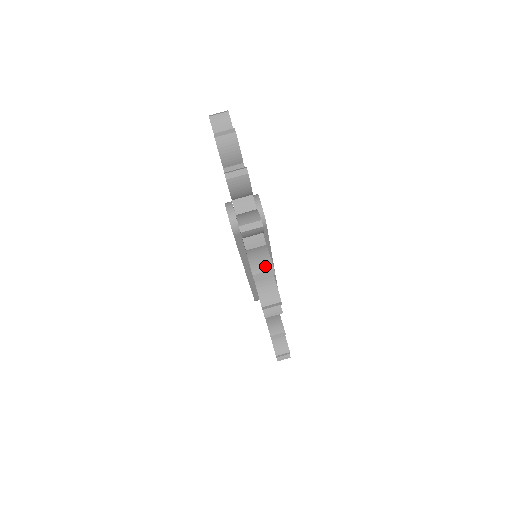
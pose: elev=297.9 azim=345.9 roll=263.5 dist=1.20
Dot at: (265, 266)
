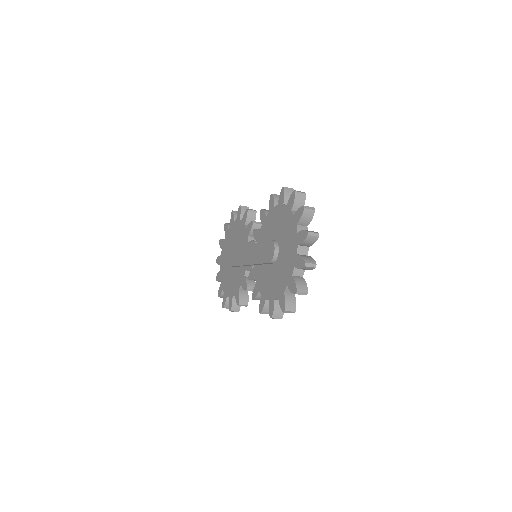
Dot at: (292, 308)
